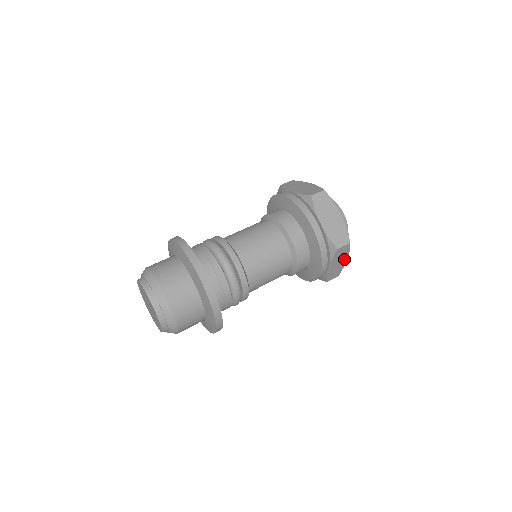
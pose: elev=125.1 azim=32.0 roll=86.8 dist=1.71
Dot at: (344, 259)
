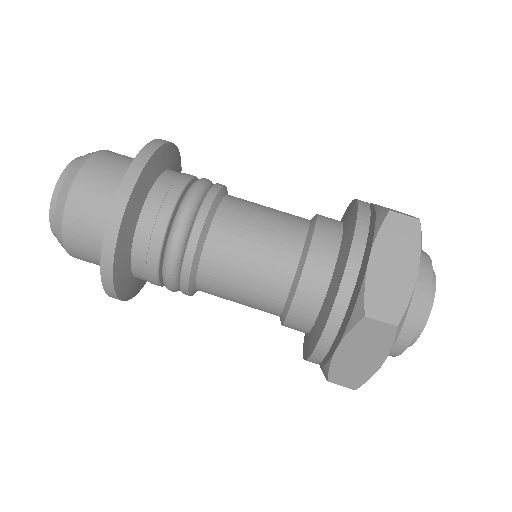
Dot at: (375, 359)
